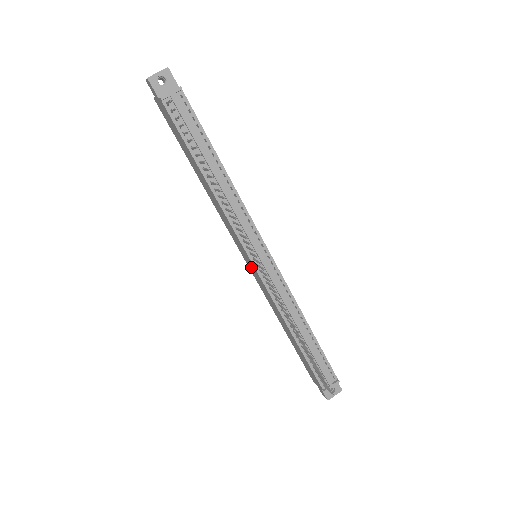
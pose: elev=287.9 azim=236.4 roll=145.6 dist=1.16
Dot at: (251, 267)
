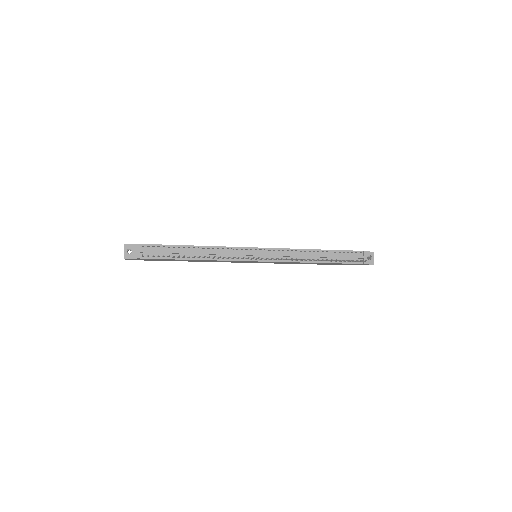
Dot at: occluded
